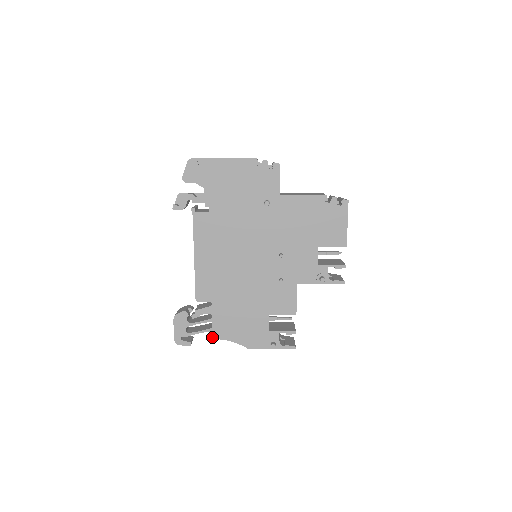
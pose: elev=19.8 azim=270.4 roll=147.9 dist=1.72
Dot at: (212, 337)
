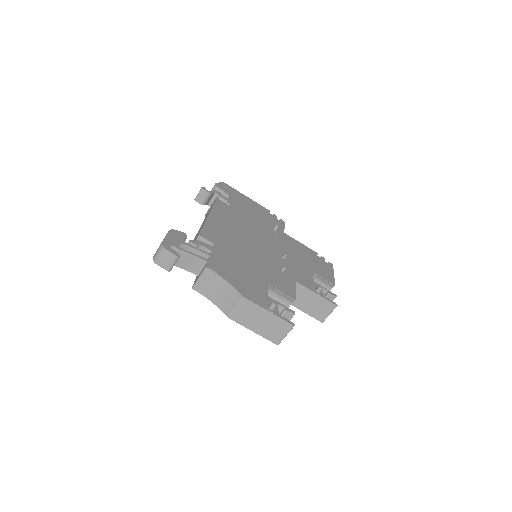
Dot at: (206, 265)
